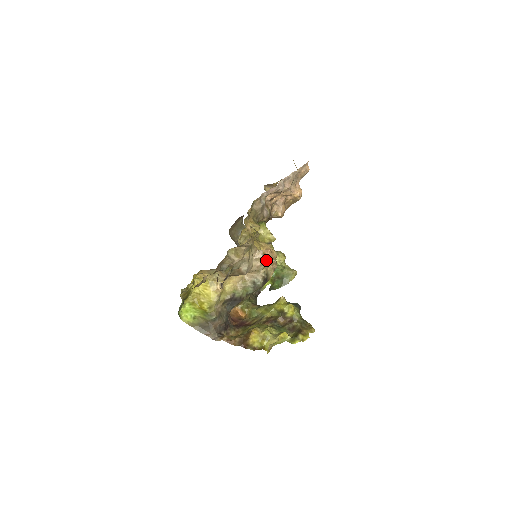
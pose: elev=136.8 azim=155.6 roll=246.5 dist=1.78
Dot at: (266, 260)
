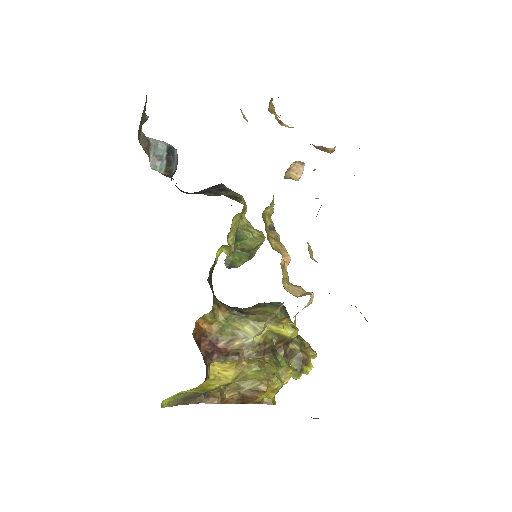
Dot at: occluded
